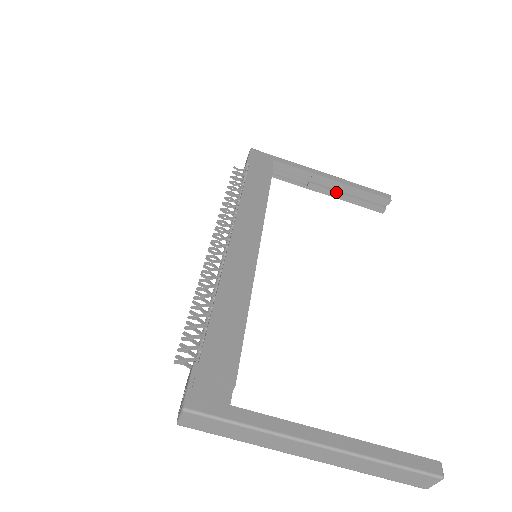
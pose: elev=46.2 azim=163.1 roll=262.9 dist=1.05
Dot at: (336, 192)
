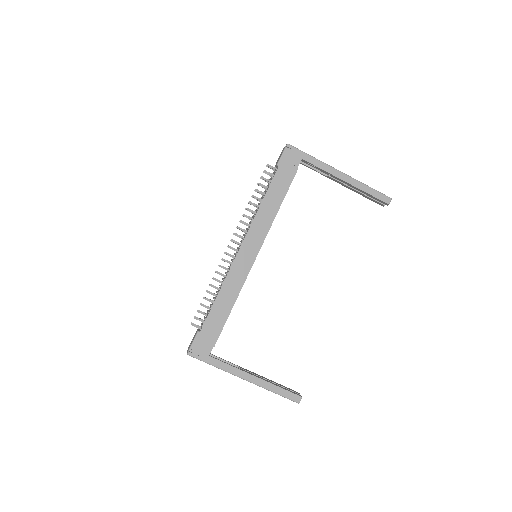
Dot at: (348, 186)
